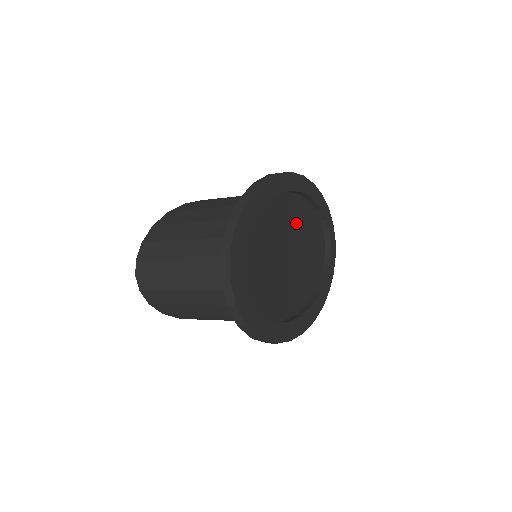
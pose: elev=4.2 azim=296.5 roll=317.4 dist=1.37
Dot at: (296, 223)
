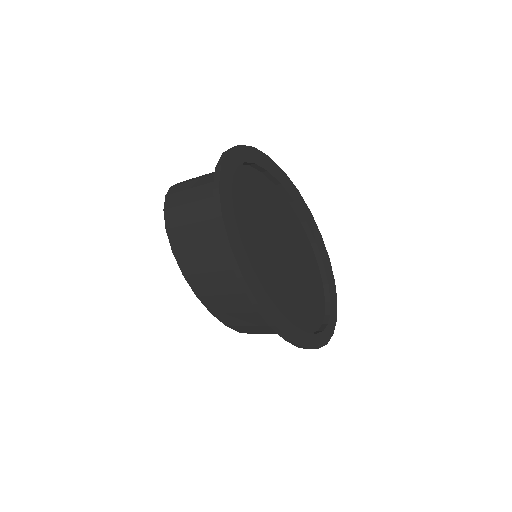
Dot at: (300, 255)
